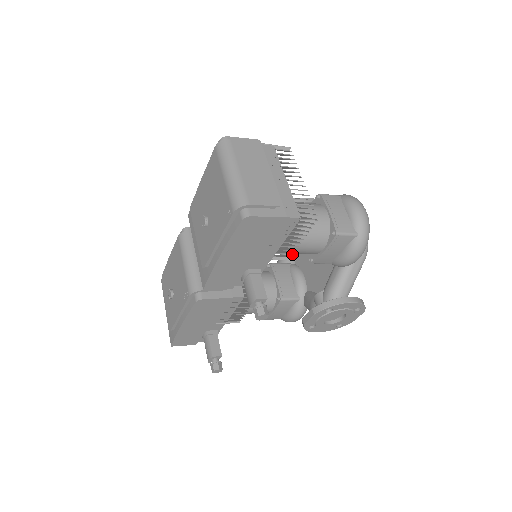
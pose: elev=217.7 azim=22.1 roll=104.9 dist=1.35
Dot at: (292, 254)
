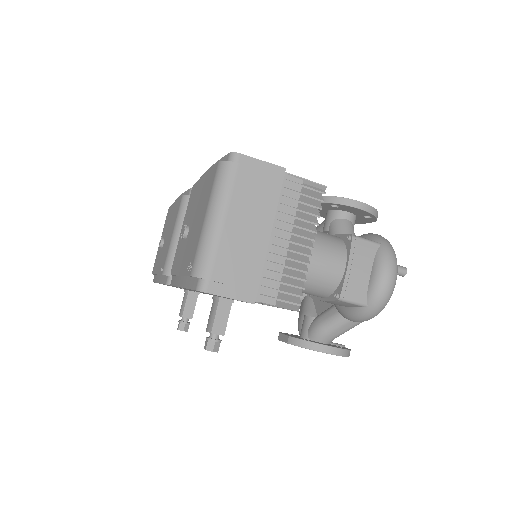
Dot at: occluded
